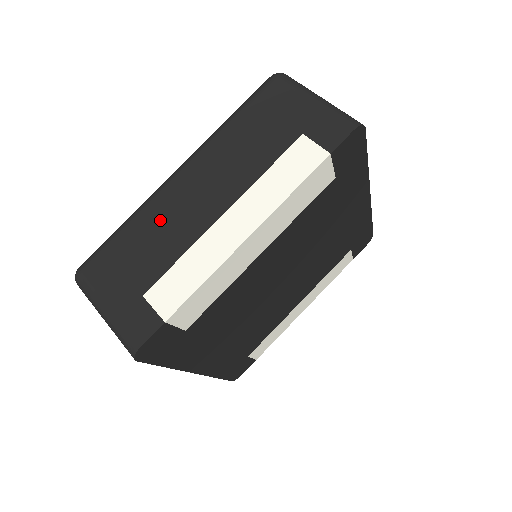
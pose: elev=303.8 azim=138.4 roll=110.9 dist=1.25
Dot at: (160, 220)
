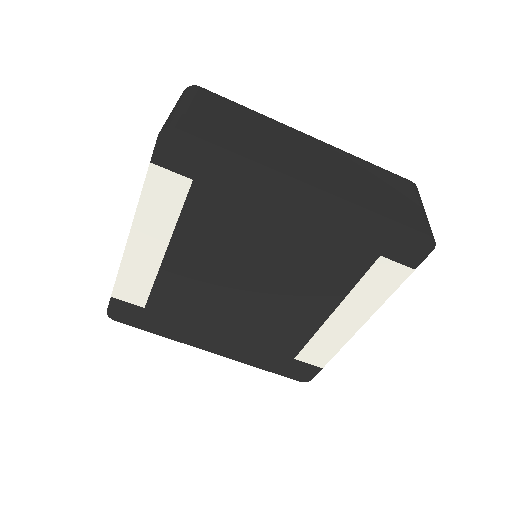
Dot at: occluded
